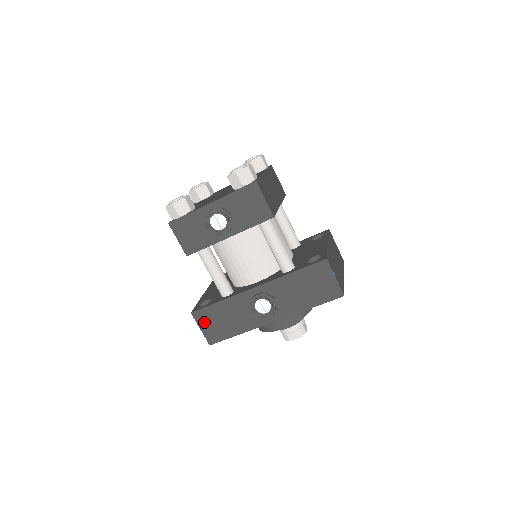
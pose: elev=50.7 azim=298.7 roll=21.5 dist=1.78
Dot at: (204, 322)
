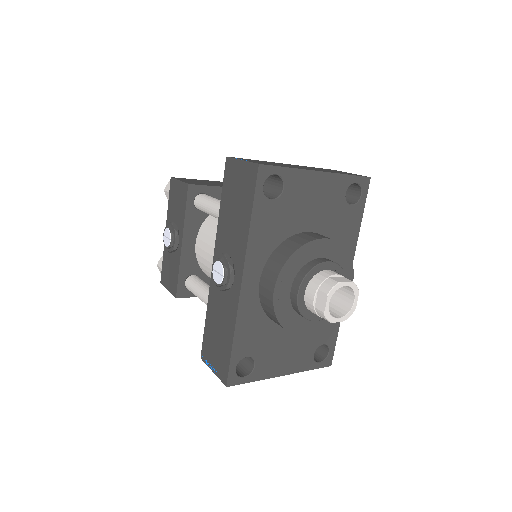
Dot at: (210, 358)
